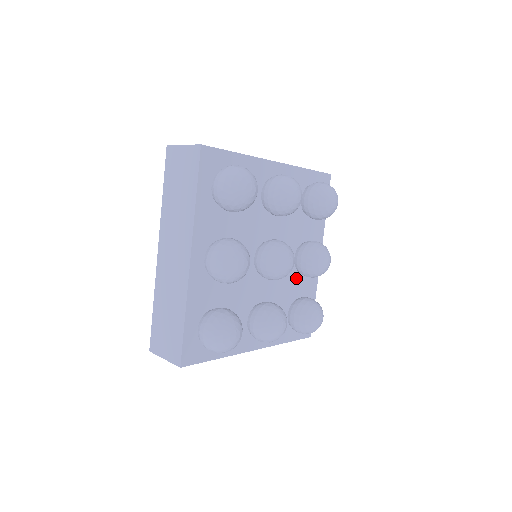
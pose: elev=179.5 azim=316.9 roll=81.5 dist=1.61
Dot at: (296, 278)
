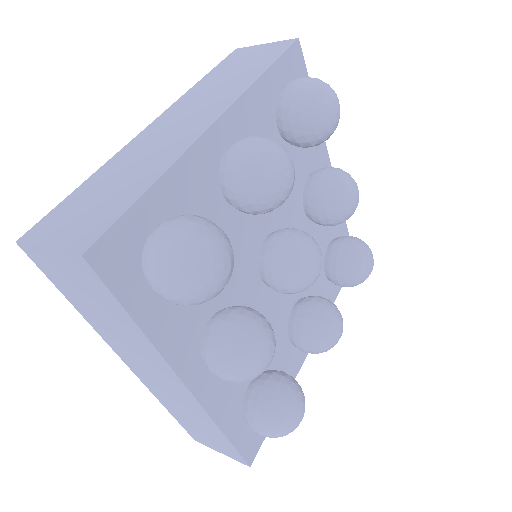
Dot at: (316, 229)
